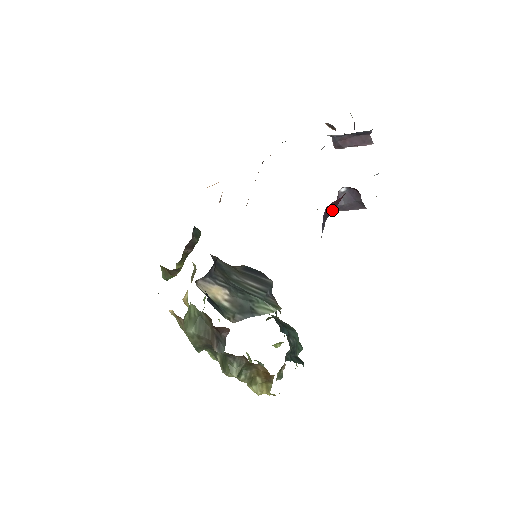
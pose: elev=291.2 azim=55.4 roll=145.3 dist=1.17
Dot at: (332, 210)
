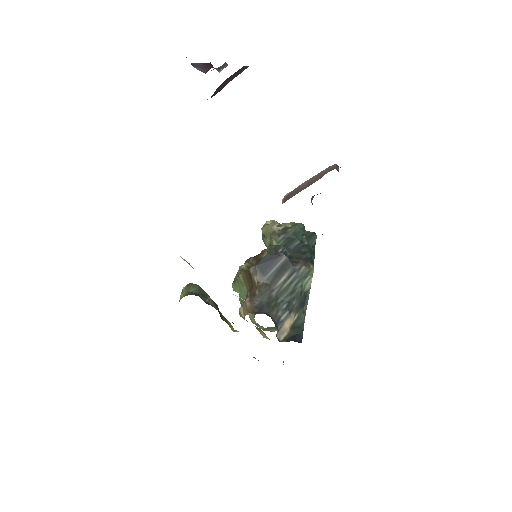
Dot at: occluded
